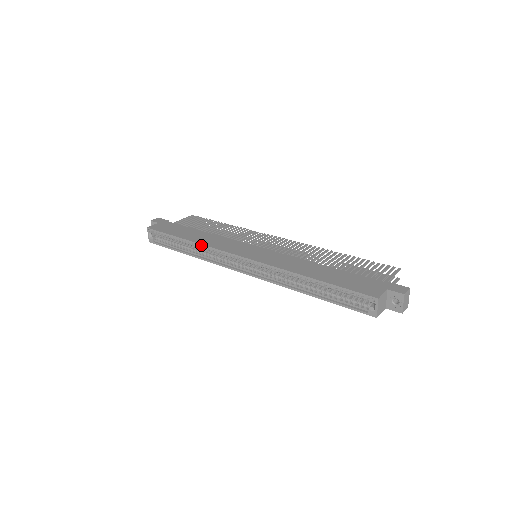
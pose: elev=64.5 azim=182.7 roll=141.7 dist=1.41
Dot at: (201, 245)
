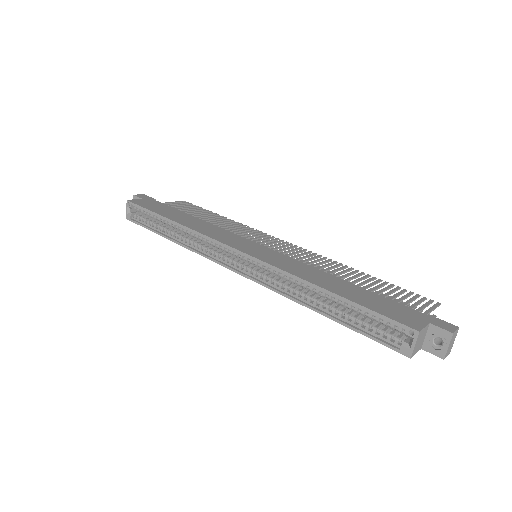
Dot at: (190, 229)
